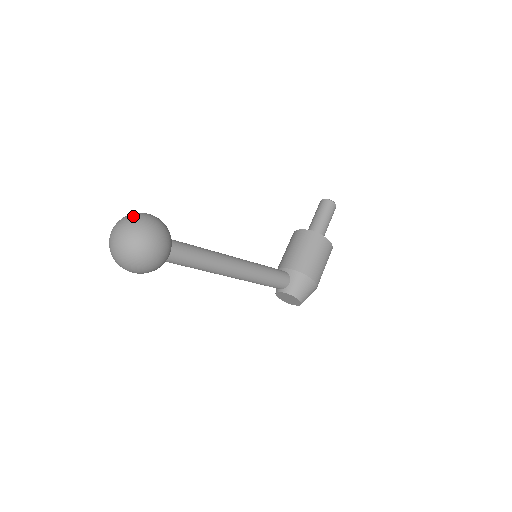
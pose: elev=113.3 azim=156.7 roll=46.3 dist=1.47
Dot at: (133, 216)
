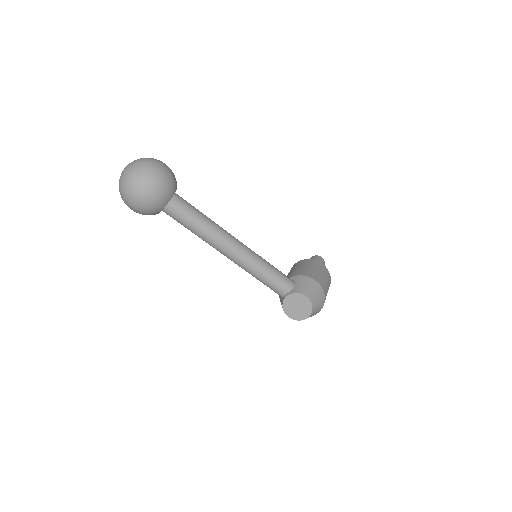
Dot at: occluded
